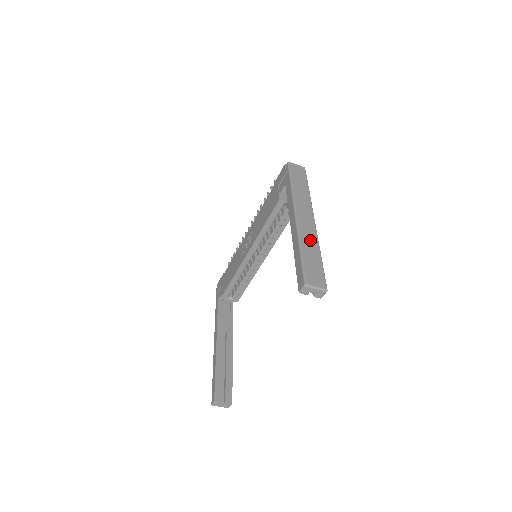
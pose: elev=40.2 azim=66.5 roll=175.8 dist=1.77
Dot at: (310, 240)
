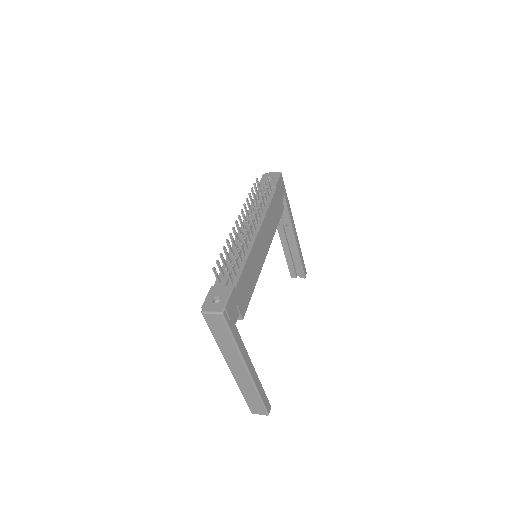
Dot at: (248, 388)
